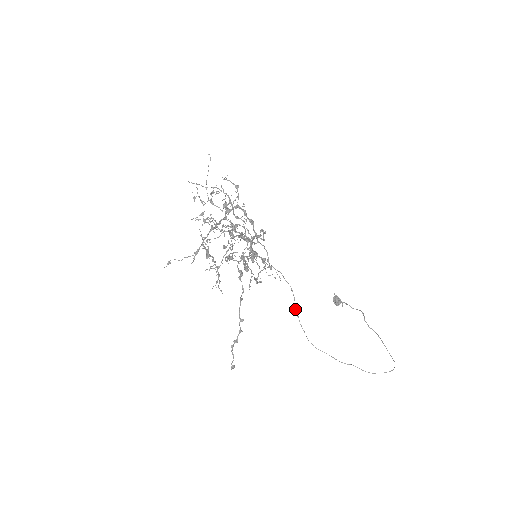
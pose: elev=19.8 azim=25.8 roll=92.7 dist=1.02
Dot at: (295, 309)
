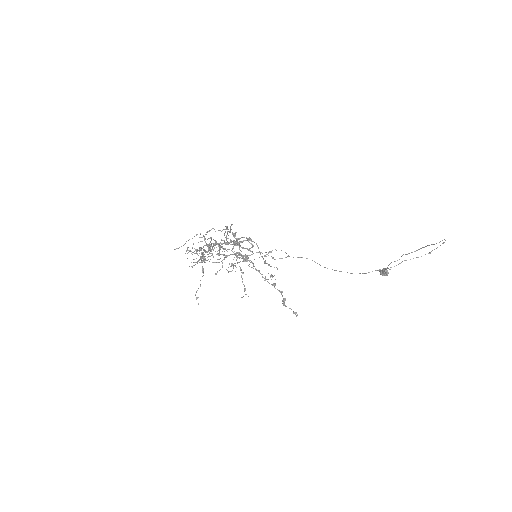
Dot at: occluded
